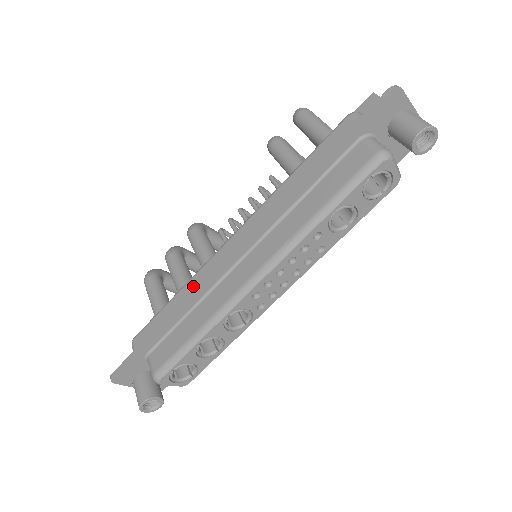
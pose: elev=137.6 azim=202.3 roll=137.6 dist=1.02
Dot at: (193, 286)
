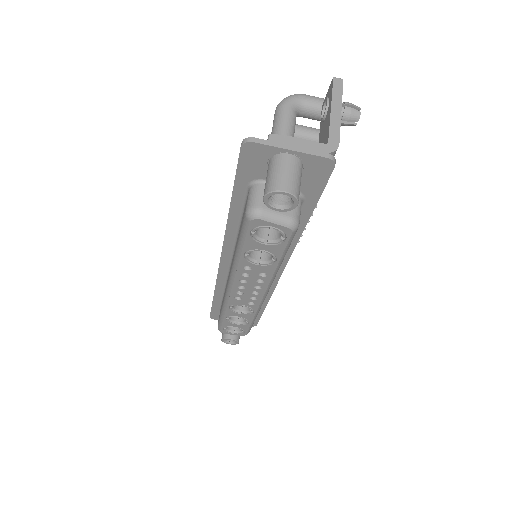
Dot at: occluded
